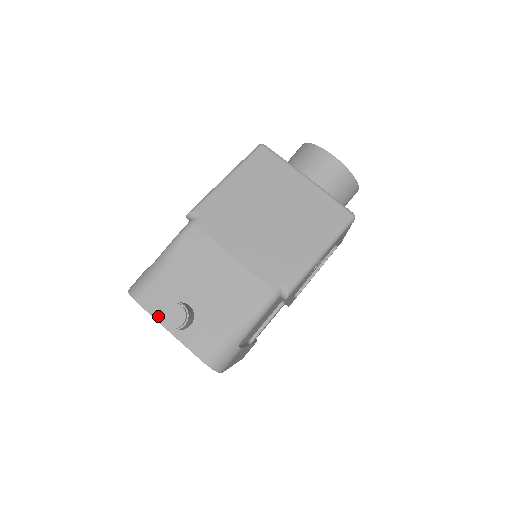
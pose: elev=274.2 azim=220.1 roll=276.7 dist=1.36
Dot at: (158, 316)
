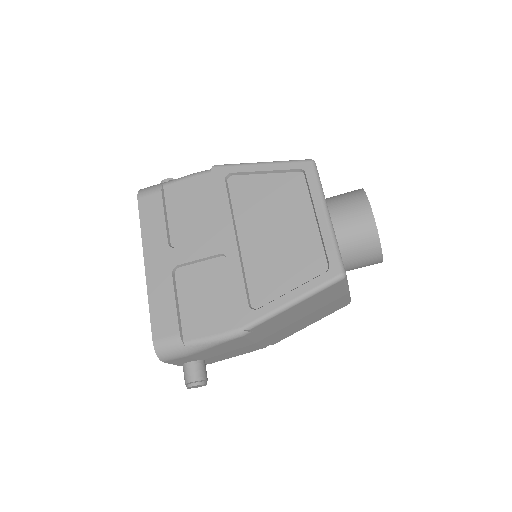
Dot at: (176, 364)
